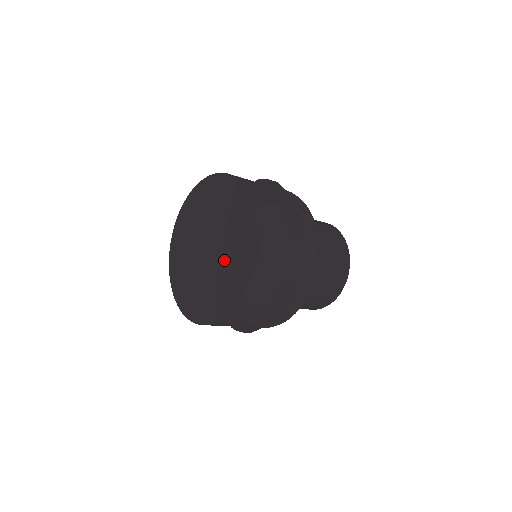
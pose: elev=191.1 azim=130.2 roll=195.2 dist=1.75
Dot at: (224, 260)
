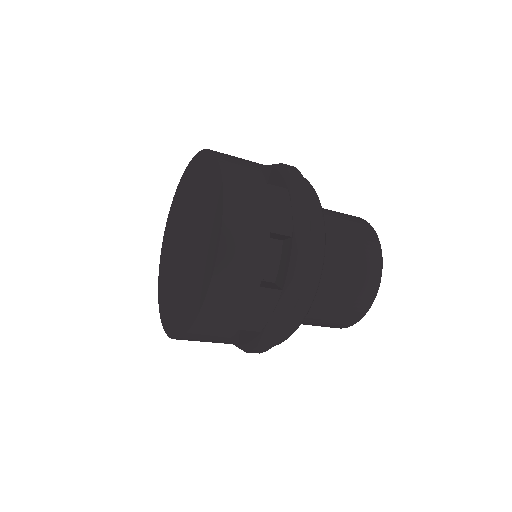
Dot at: (199, 233)
